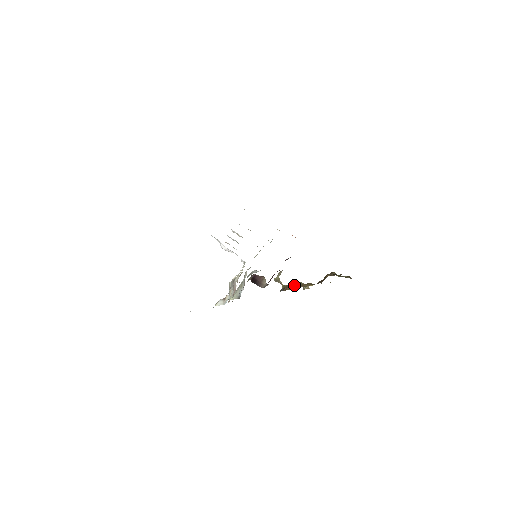
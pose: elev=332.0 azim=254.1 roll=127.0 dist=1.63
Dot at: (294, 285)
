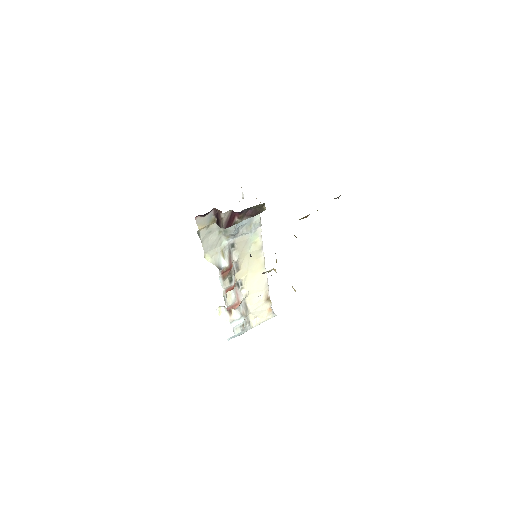
Dot at: occluded
